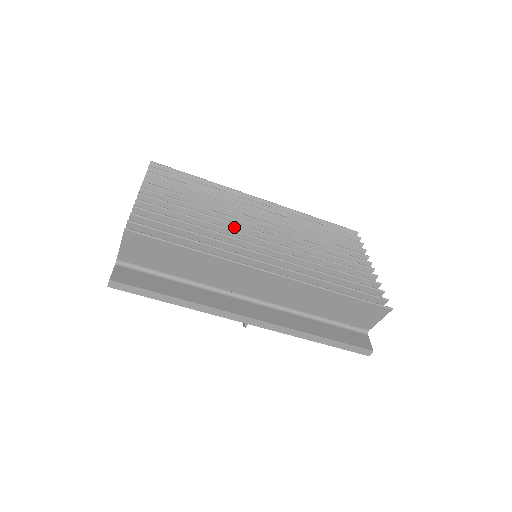
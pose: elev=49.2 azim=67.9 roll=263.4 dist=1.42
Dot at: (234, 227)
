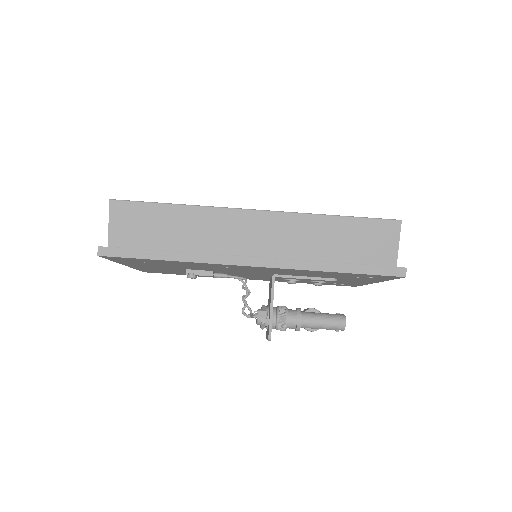
Dot at: occluded
